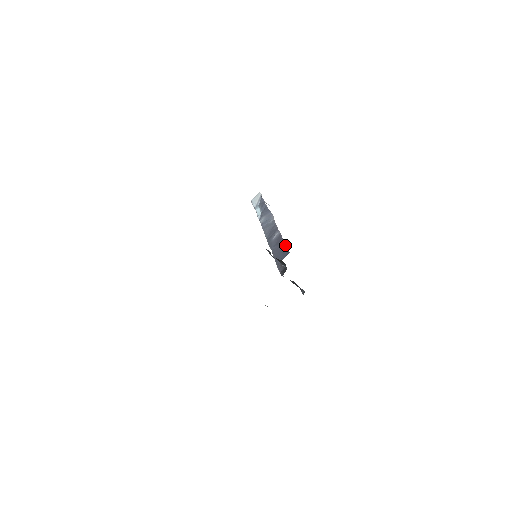
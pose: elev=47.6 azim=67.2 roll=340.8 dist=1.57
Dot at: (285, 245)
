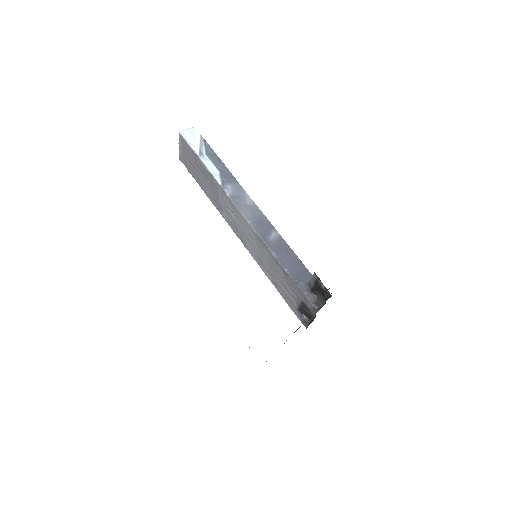
Dot at: occluded
